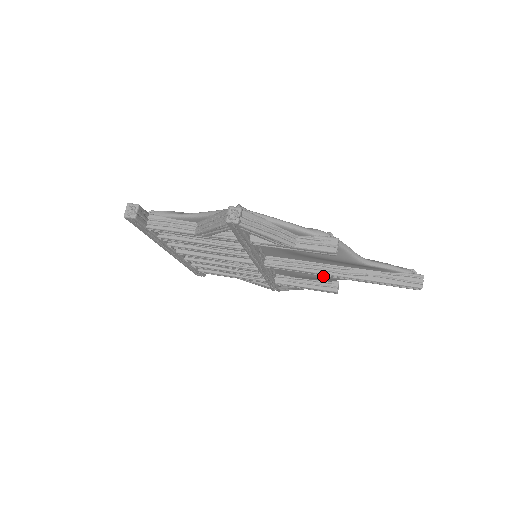
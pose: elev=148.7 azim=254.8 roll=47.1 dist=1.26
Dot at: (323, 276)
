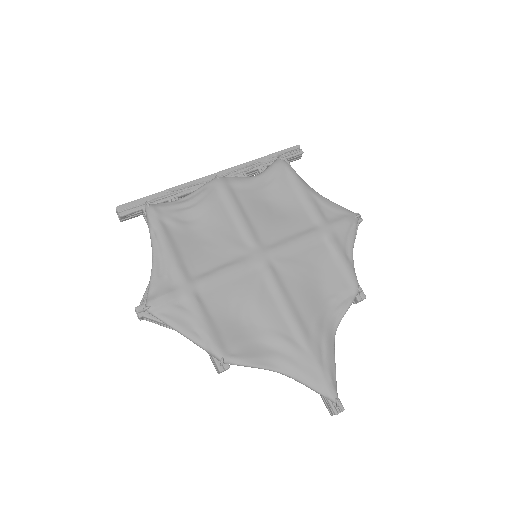
Dot at: occluded
